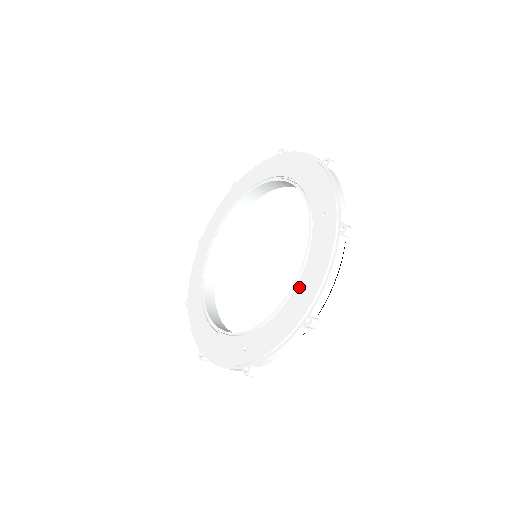
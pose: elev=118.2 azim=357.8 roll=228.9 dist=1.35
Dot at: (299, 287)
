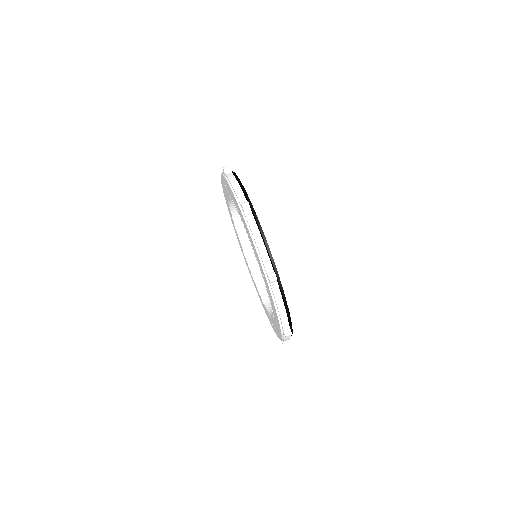
Dot at: (238, 212)
